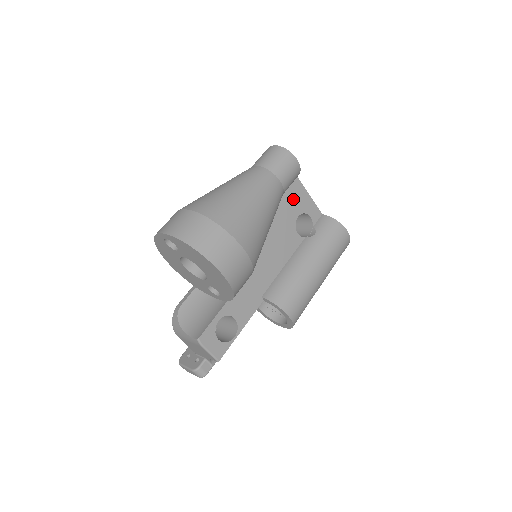
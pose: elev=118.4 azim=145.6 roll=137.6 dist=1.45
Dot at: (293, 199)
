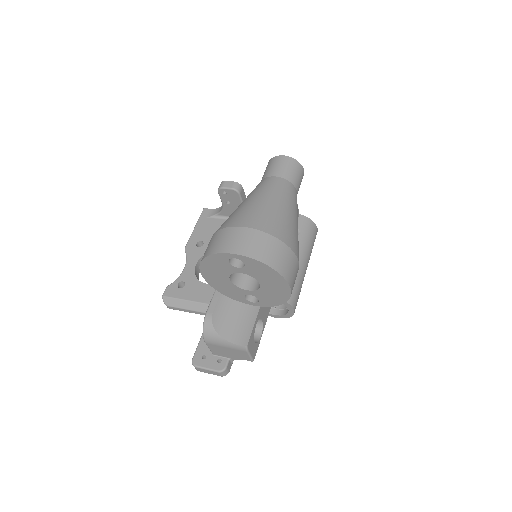
Dot at: occluded
